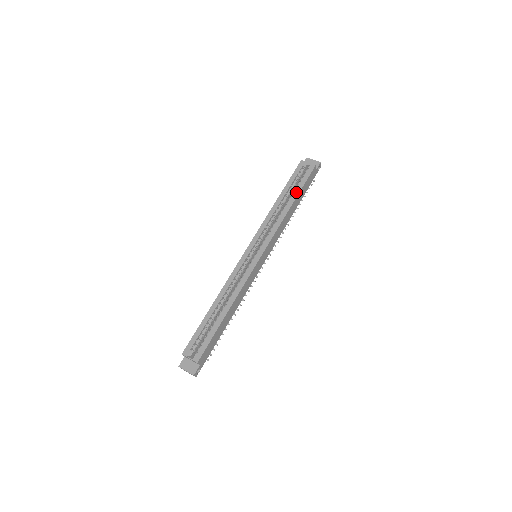
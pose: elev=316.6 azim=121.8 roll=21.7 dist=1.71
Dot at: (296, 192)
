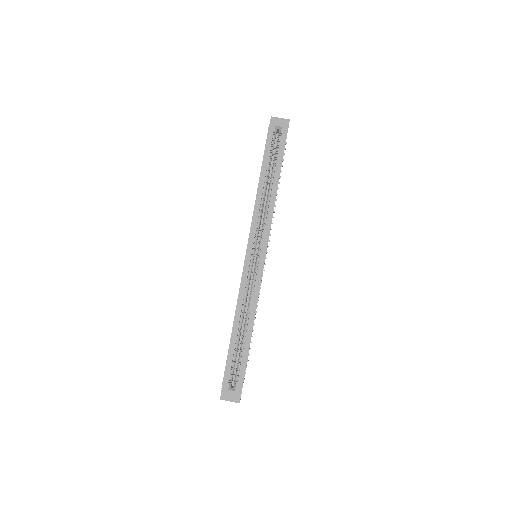
Dot at: (277, 169)
